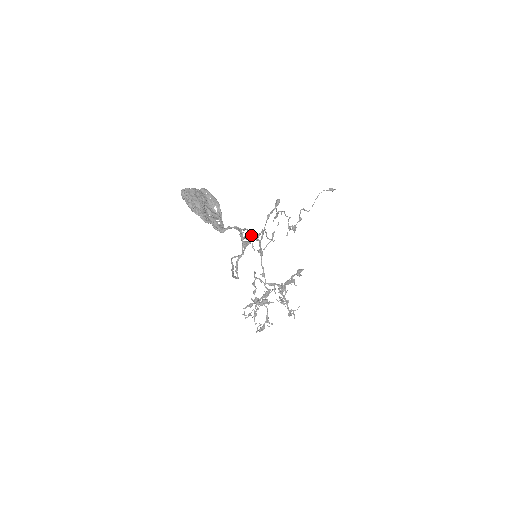
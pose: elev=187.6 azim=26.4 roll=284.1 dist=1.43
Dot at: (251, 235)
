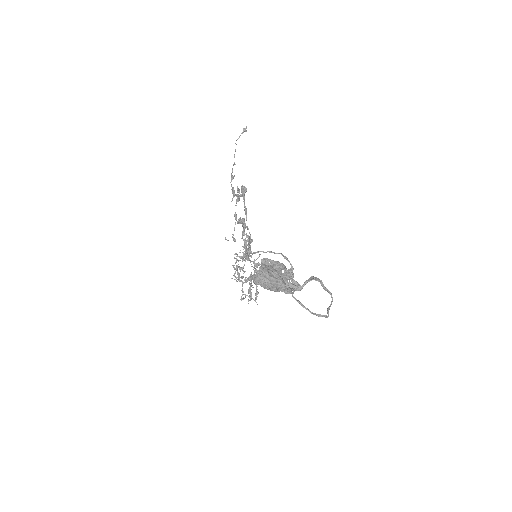
Dot at: (288, 260)
